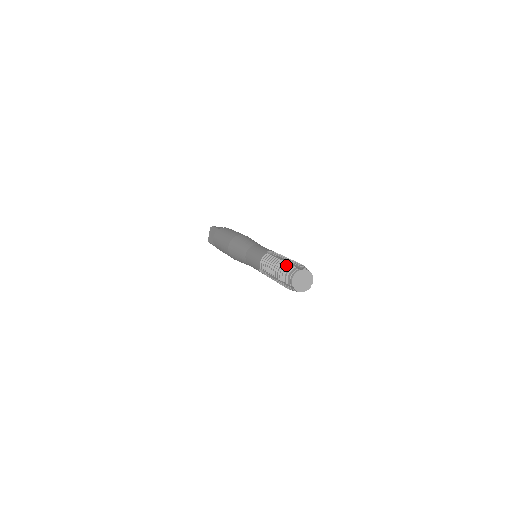
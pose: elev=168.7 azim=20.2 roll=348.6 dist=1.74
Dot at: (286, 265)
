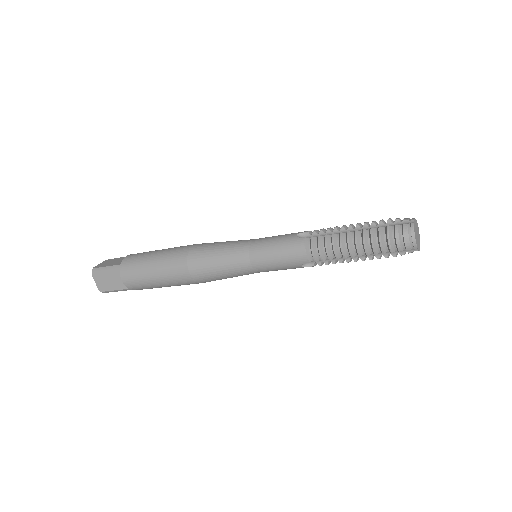
Dot at: (381, 231)
